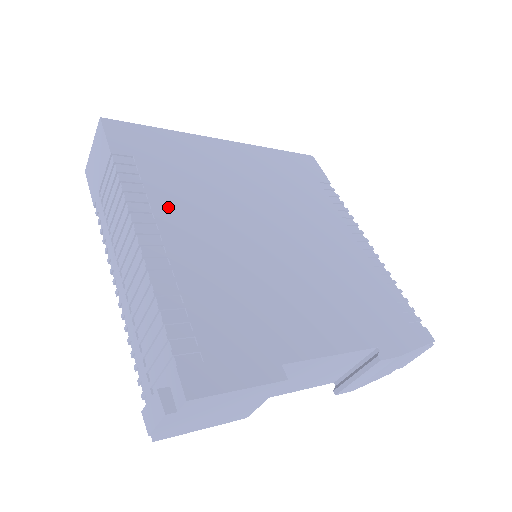
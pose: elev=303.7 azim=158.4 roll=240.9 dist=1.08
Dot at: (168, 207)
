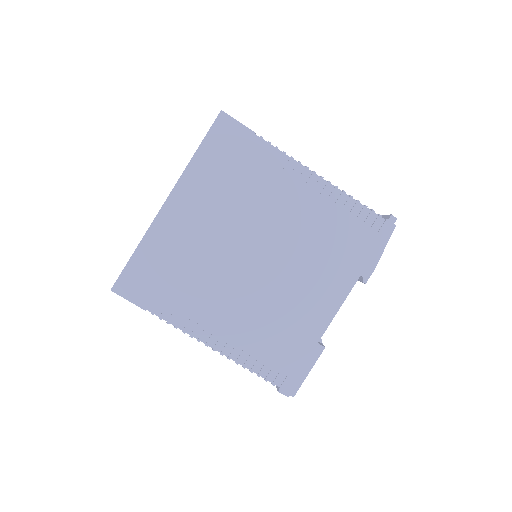
Dot at: (201, 312)
